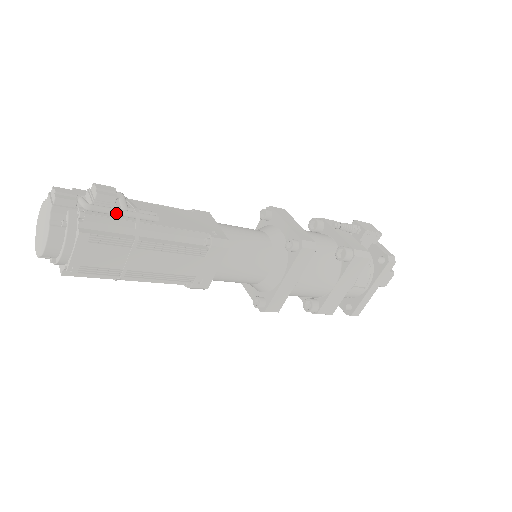
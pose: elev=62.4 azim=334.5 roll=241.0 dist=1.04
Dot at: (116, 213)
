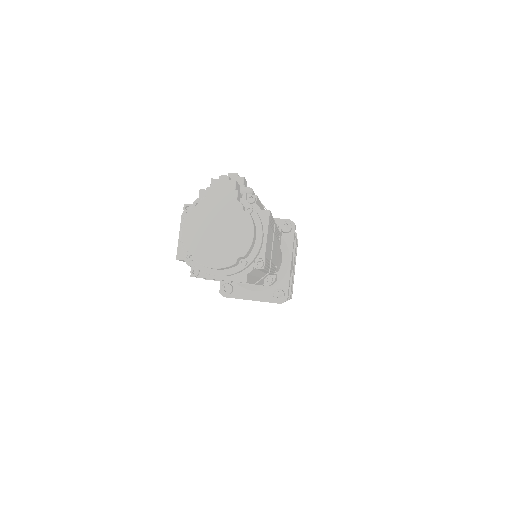
Dot at: occluded
